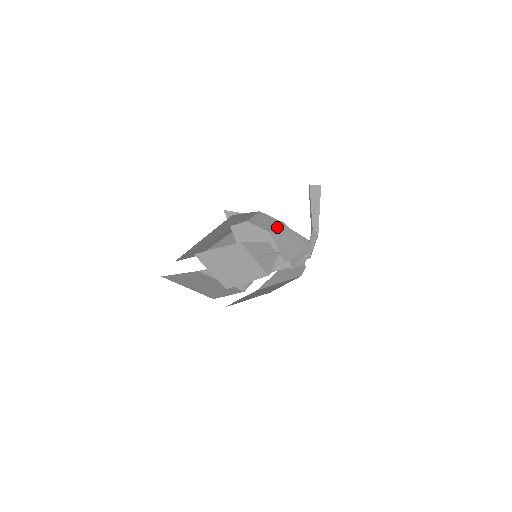
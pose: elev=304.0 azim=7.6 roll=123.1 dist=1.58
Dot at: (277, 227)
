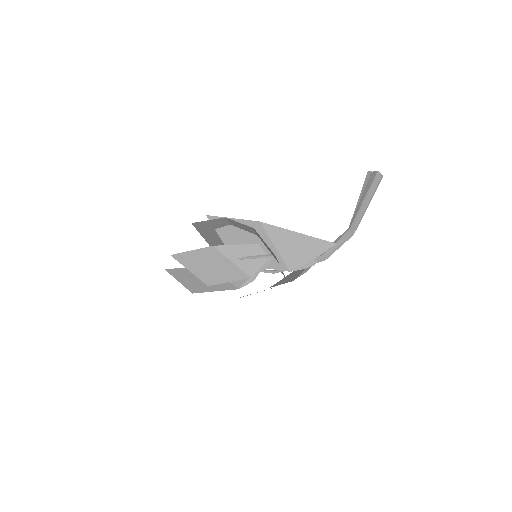
Dot at: (255, 231)
